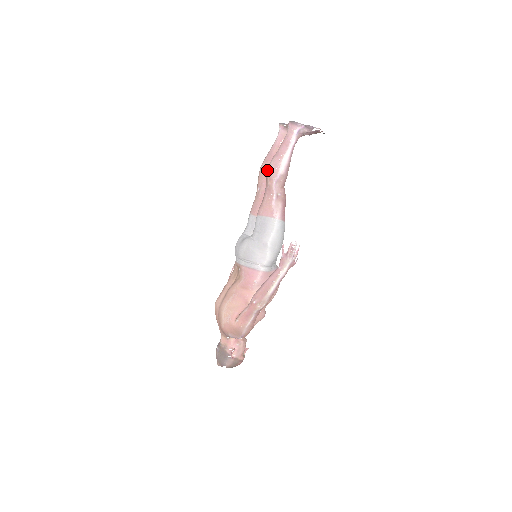
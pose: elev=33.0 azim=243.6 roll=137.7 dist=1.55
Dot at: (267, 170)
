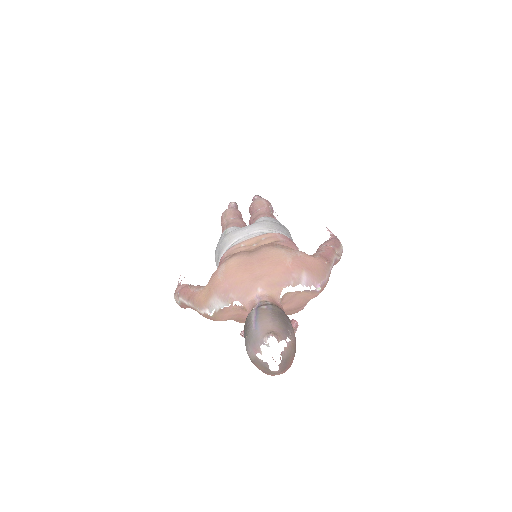
Dot at: (258, 199)
